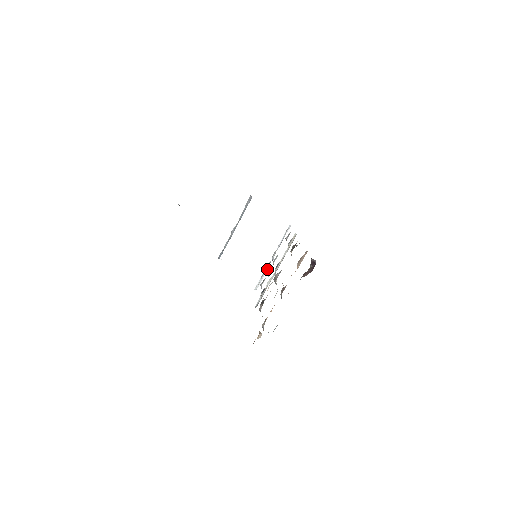
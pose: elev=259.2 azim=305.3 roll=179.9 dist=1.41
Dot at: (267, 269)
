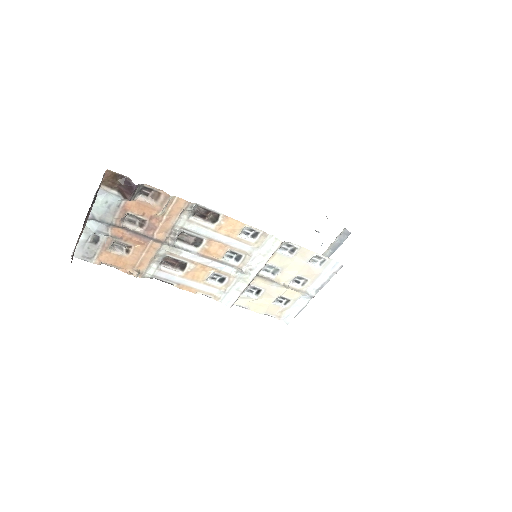
Dot at: (304, 306)
